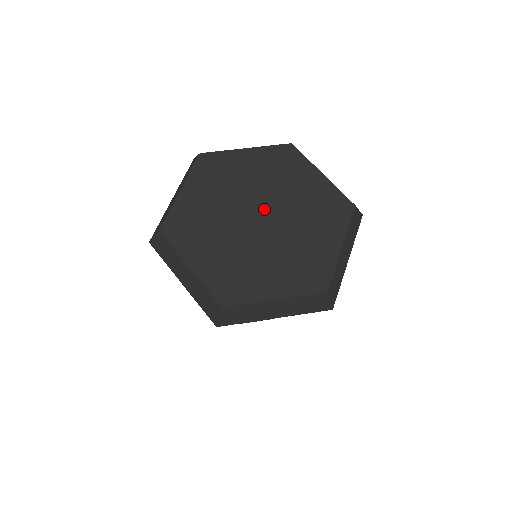
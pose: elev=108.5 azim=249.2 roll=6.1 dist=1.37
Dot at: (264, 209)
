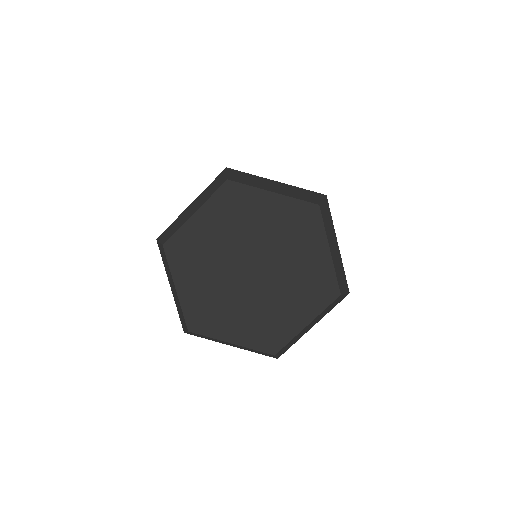
Dot at: (250, 260)
